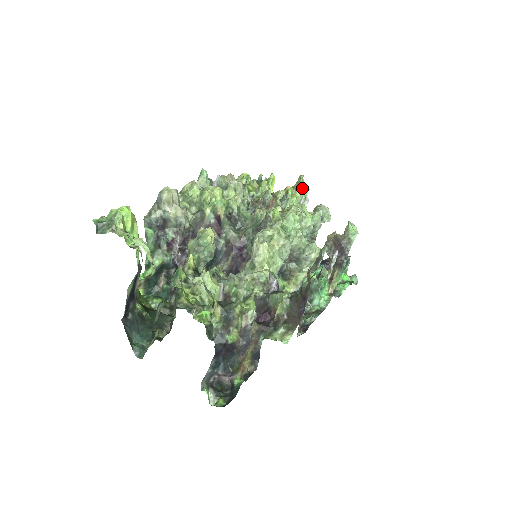
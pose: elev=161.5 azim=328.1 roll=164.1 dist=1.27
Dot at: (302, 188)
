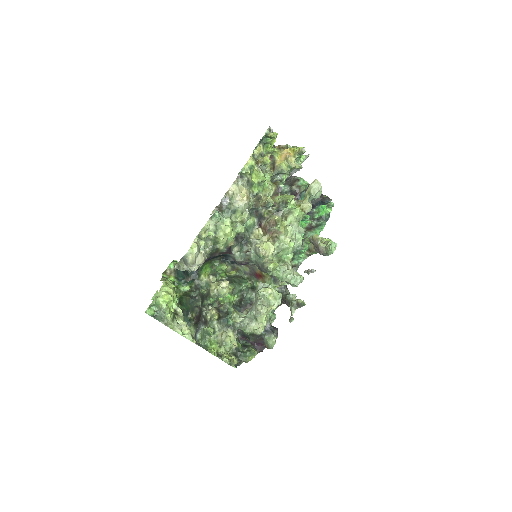
Dot at: occluded
